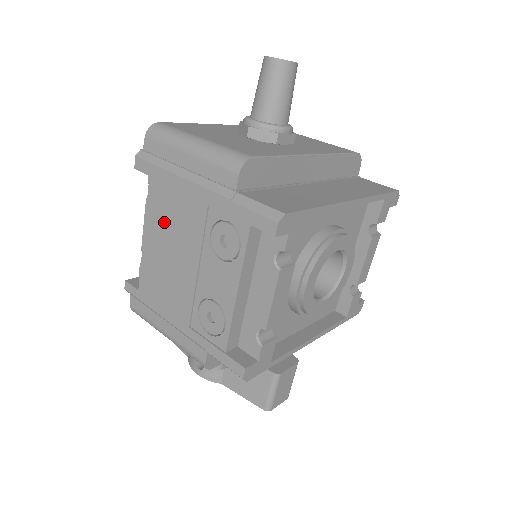
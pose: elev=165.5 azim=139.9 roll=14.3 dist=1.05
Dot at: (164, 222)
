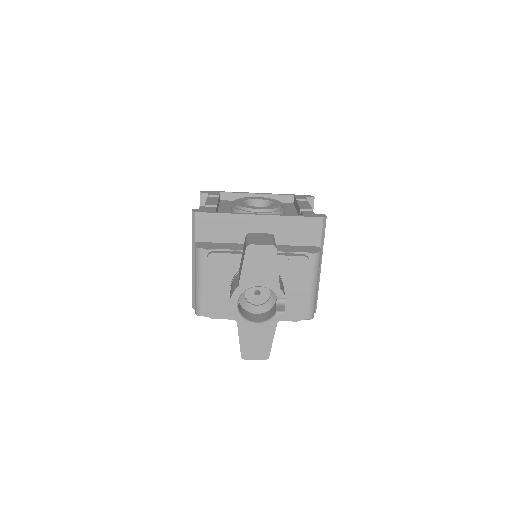
Dot at: occluded
